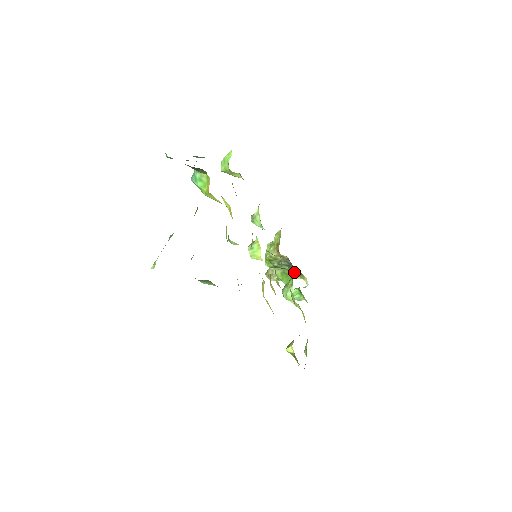
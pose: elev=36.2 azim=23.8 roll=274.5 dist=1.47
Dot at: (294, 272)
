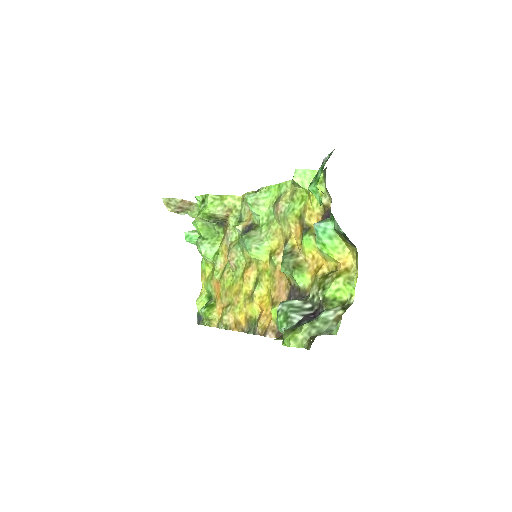
Dot at: occluded
